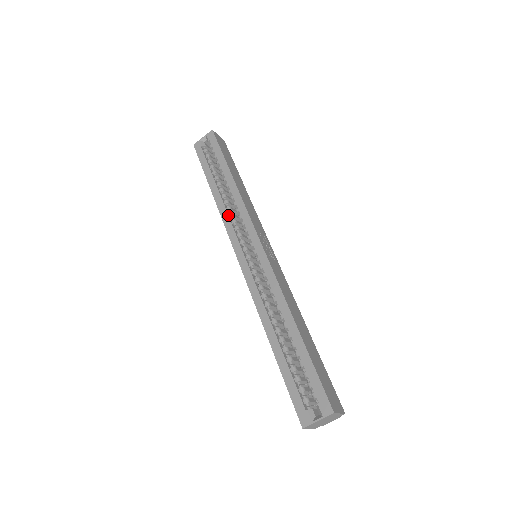
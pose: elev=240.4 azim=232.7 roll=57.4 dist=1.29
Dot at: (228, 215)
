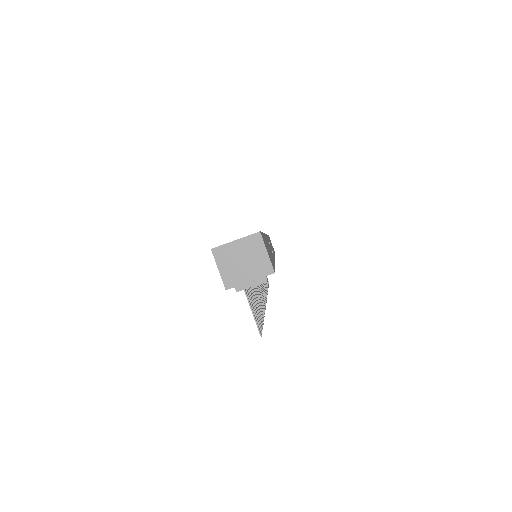
Dot at: occluded
